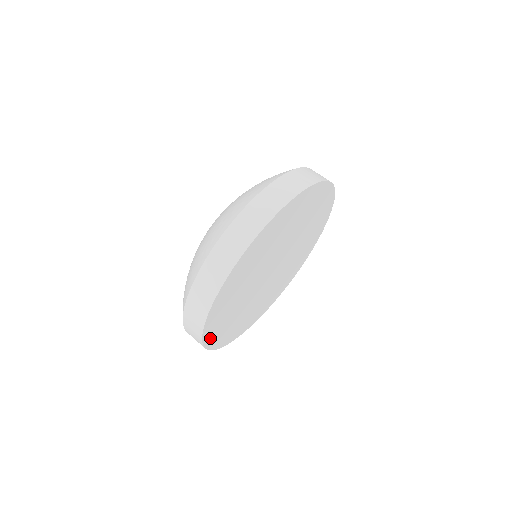
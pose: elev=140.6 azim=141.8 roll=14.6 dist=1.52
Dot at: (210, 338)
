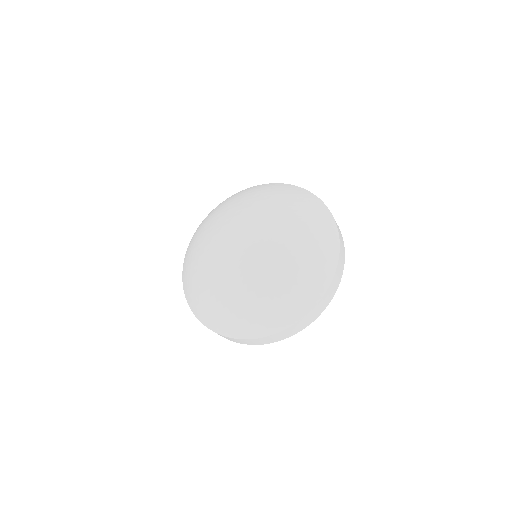
Dot at: occluded
